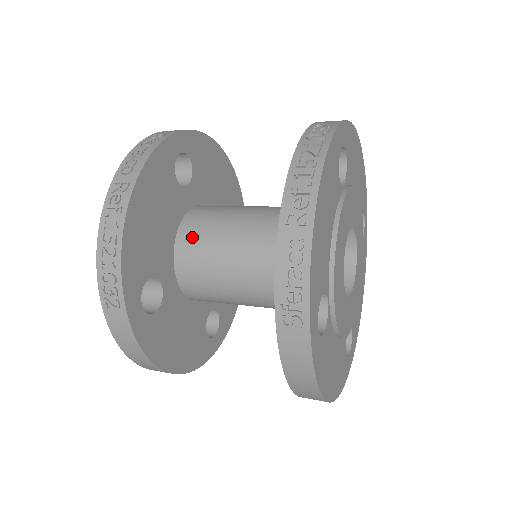
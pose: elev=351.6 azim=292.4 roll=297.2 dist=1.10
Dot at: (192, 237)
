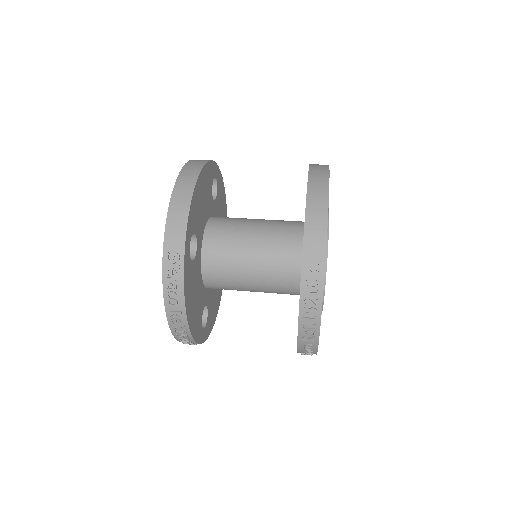
Dot at: (215, 279)
